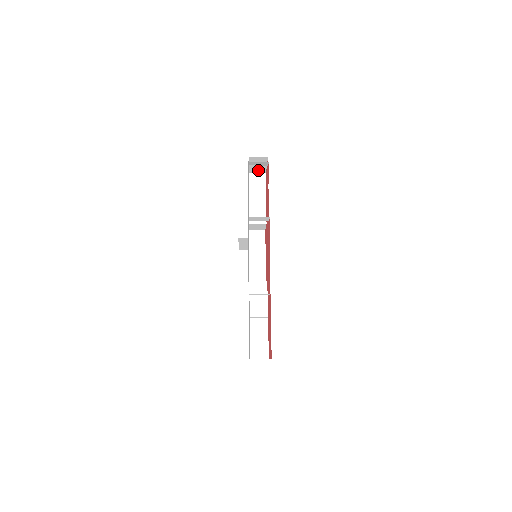
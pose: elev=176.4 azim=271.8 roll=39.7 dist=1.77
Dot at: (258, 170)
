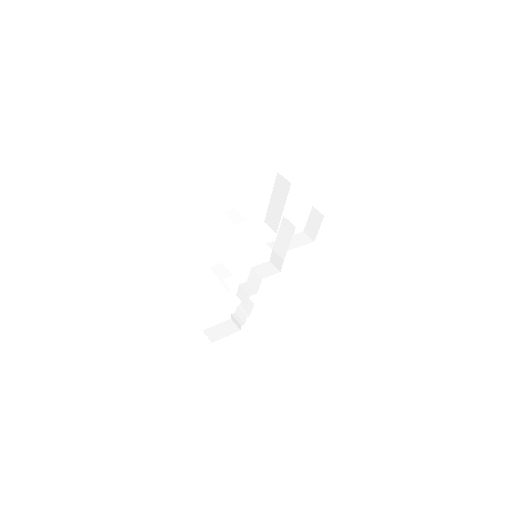
Dot at: occluded
